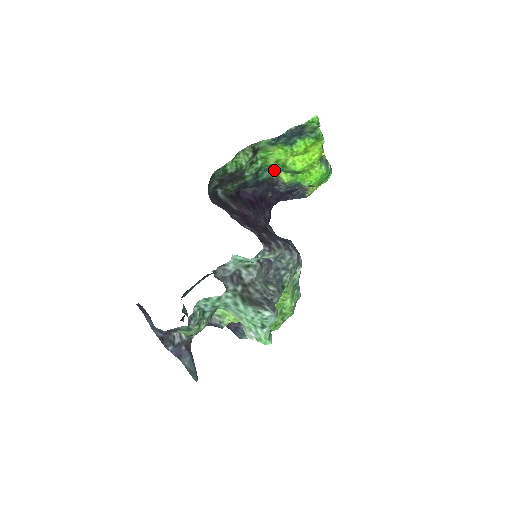
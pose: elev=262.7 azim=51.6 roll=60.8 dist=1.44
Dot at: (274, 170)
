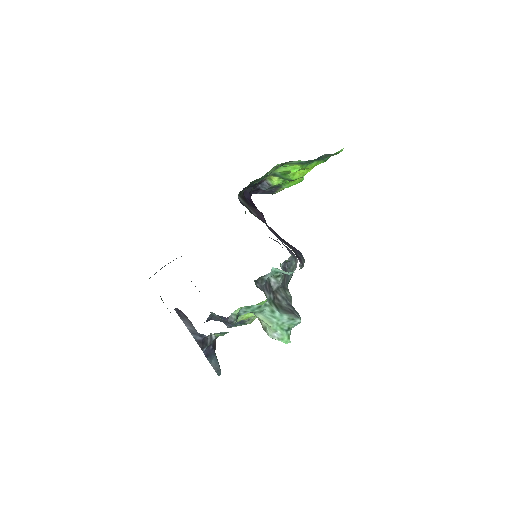
Dot at: (270, 174)
